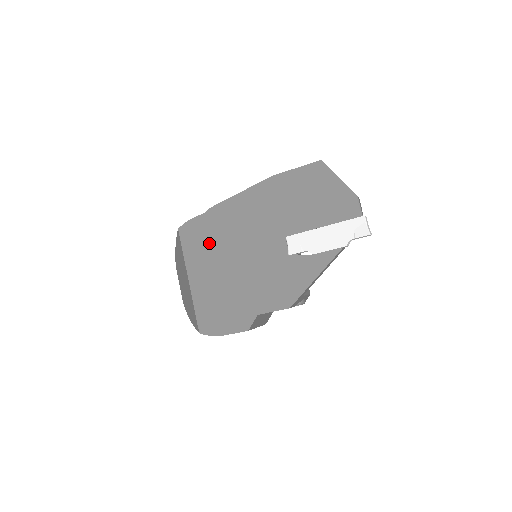
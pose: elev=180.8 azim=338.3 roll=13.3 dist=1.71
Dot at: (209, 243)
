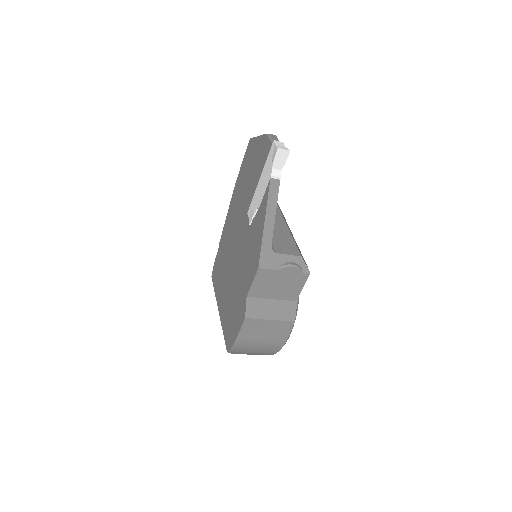
Dot at: (222, 269)
